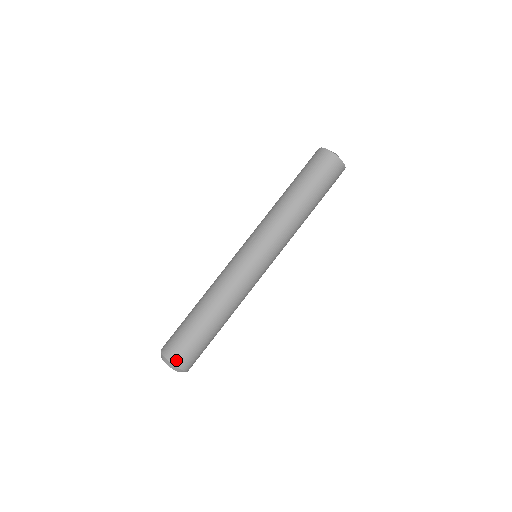
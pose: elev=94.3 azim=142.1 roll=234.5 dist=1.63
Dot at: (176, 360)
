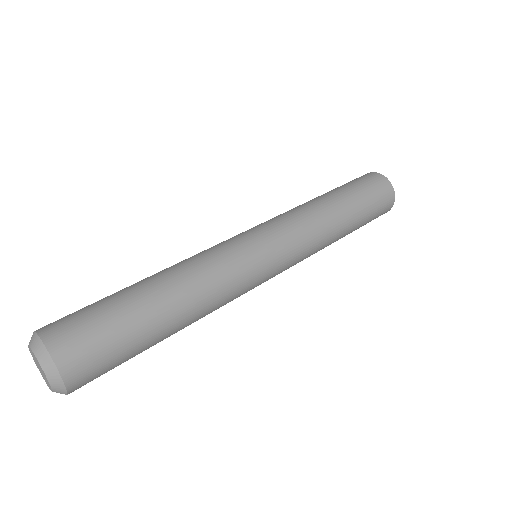
Dot at: (45, 326)
